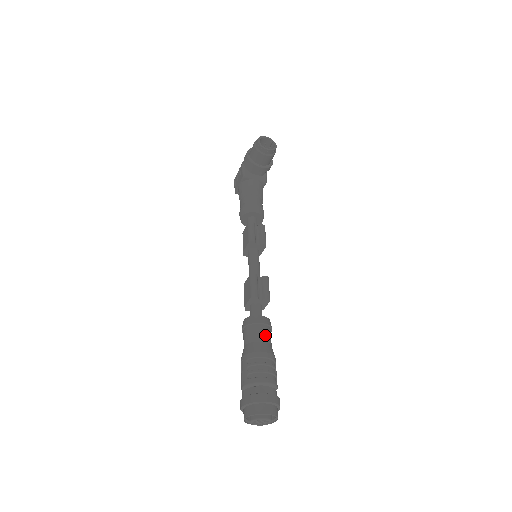
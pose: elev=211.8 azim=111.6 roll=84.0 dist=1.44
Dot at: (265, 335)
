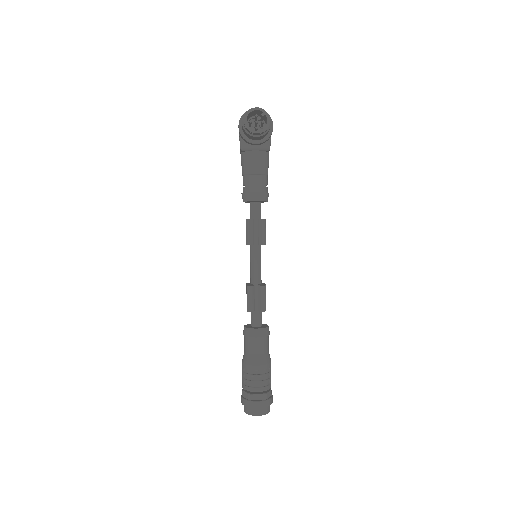
Dot at: (259, 347)
